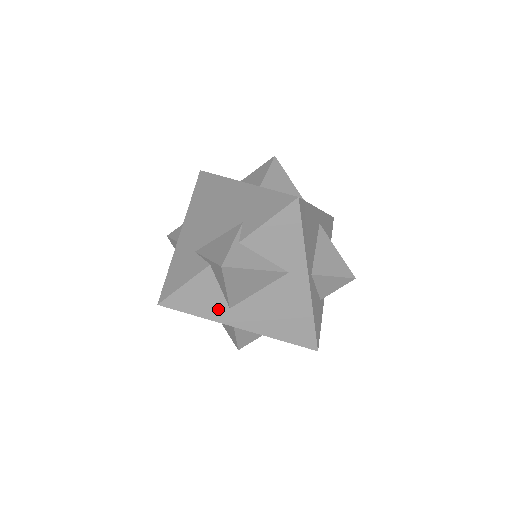
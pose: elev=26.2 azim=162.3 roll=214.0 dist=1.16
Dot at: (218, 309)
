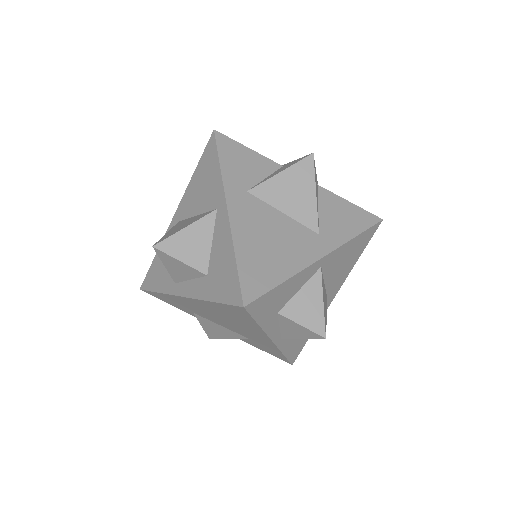
Dot at: (240, 181)
